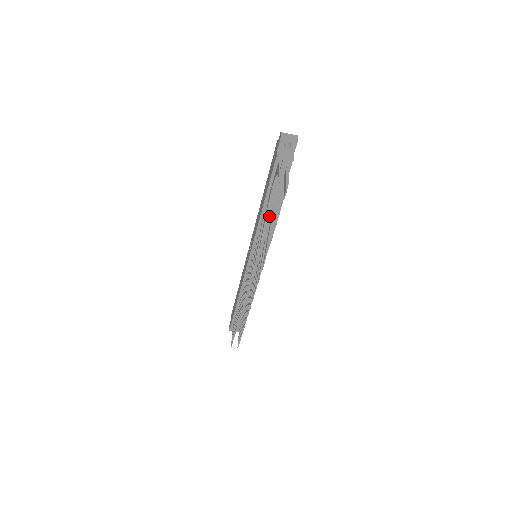
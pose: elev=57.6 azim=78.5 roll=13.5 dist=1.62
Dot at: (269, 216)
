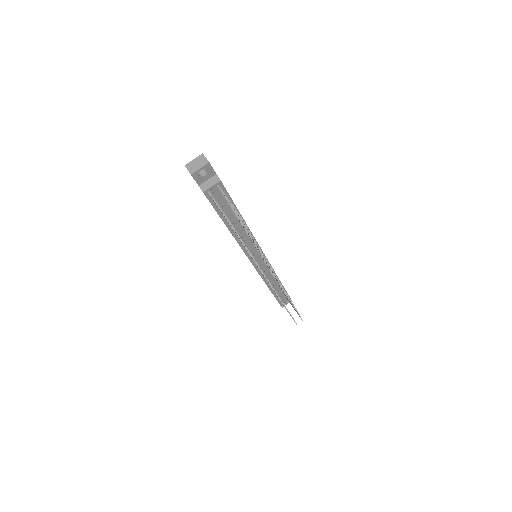
Dot at: (240, 230)
